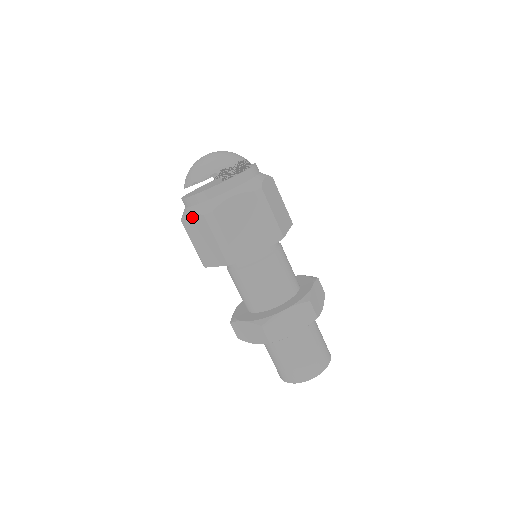
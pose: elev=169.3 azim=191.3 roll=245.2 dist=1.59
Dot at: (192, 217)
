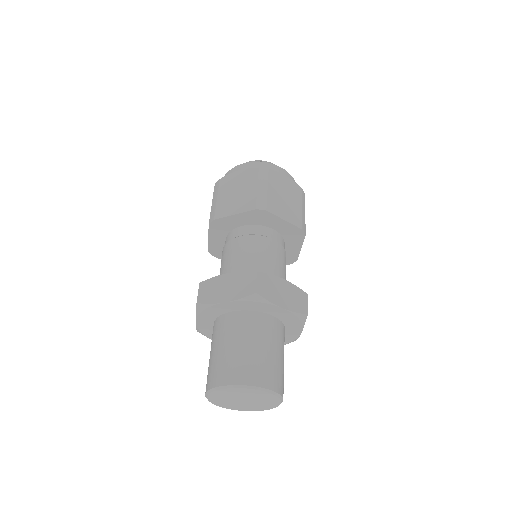
Dot at: (240, 172)
